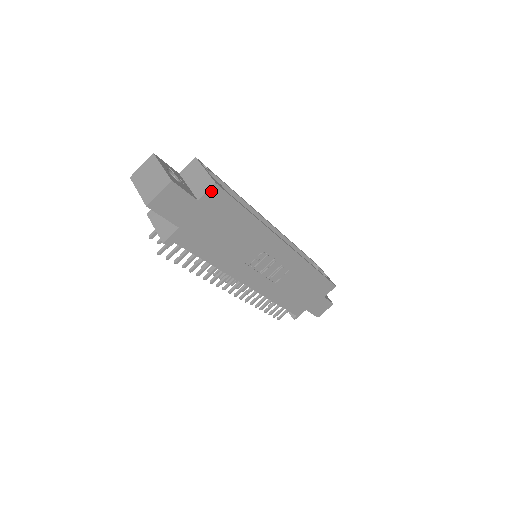
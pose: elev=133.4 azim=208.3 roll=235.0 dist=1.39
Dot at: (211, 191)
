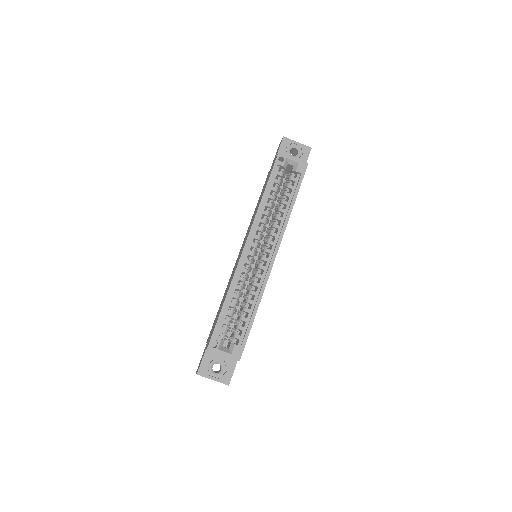
Dot at: occluded
